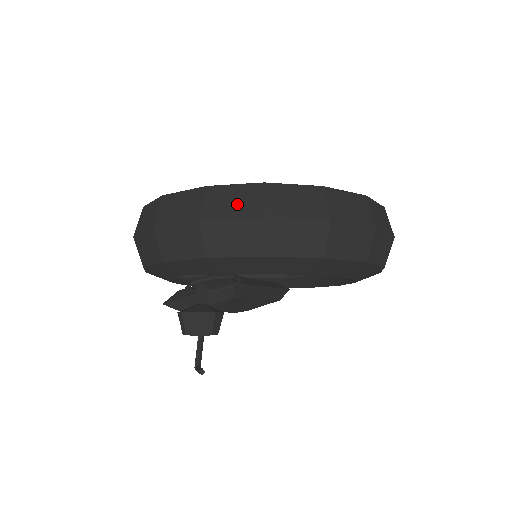
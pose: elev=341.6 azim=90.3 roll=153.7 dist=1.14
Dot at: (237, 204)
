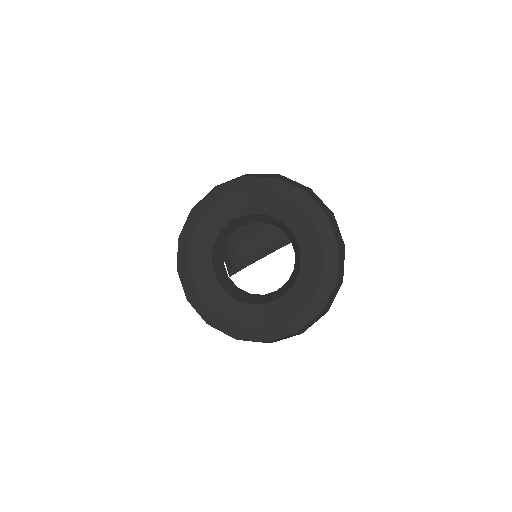
Dot at: occluded
